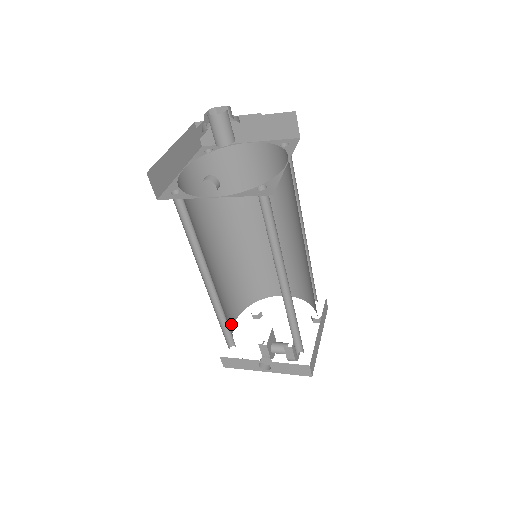
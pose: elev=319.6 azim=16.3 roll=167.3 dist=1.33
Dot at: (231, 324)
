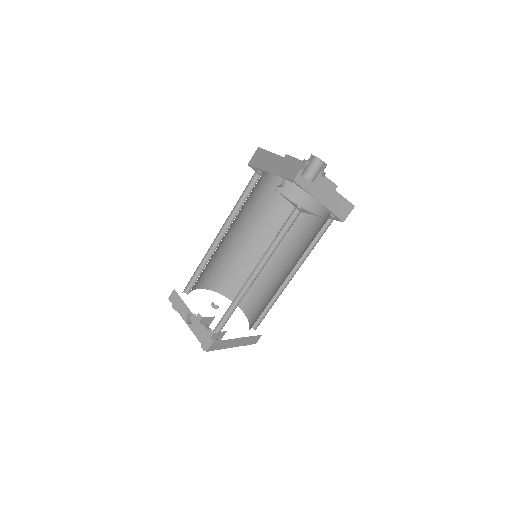
Dot at: (199, 285)
